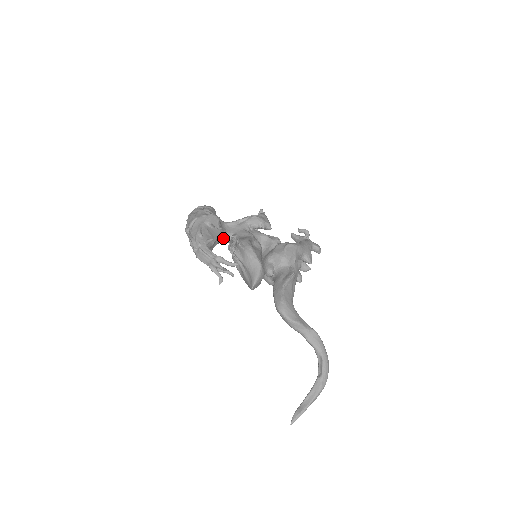
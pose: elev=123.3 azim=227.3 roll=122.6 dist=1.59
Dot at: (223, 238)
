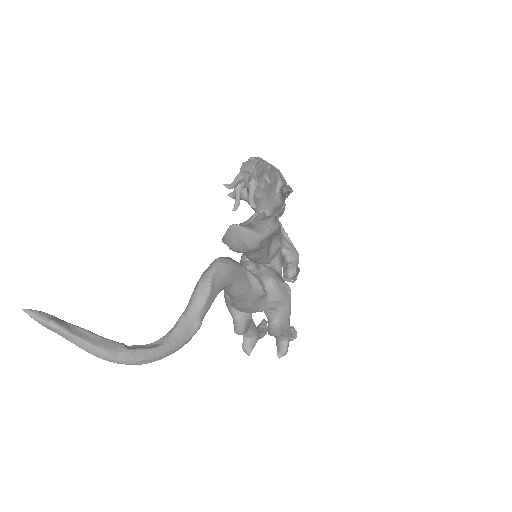
Dot at: (265, 211)
